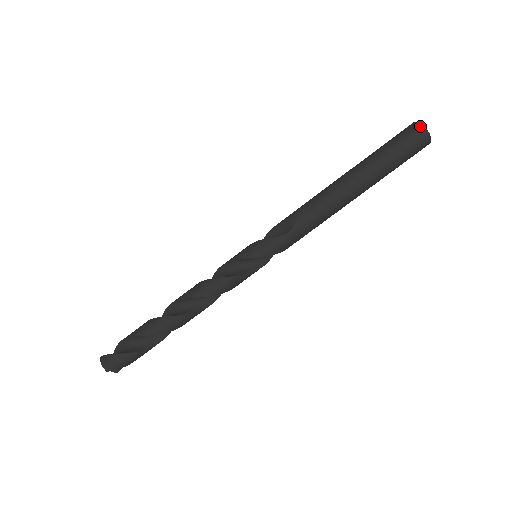
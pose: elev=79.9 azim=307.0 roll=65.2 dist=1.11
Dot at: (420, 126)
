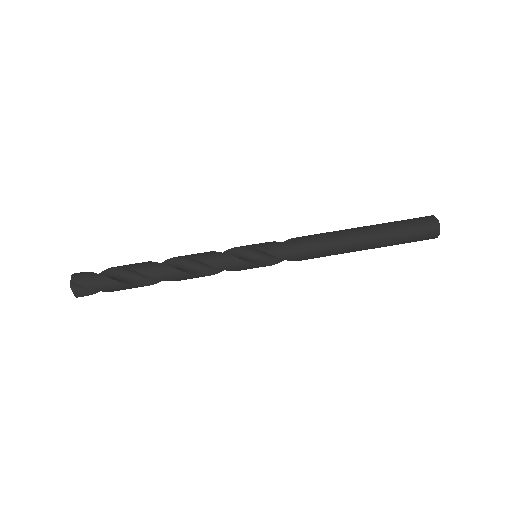
Dot at: (433, 216)
